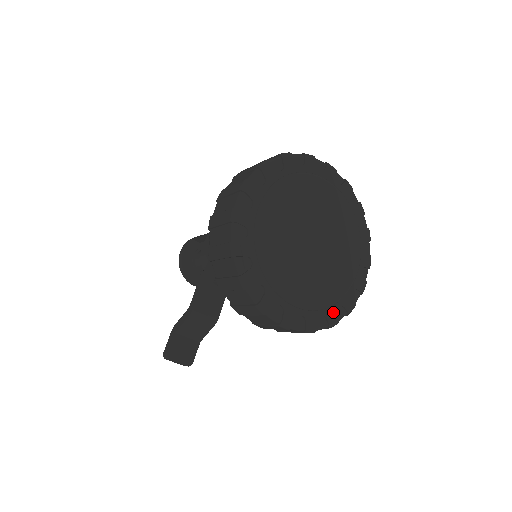
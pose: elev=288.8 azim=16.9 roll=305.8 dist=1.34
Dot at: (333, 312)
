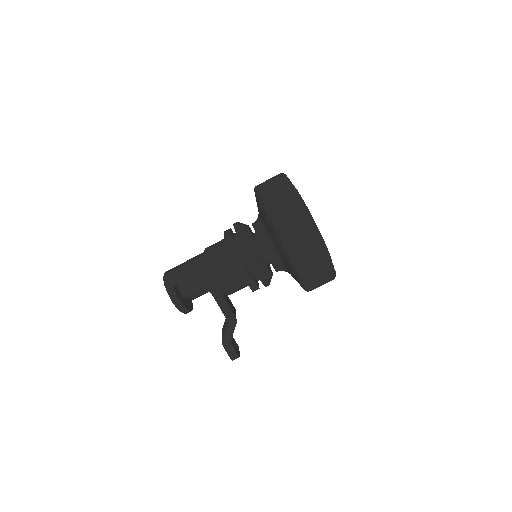
Dot at: occluded
